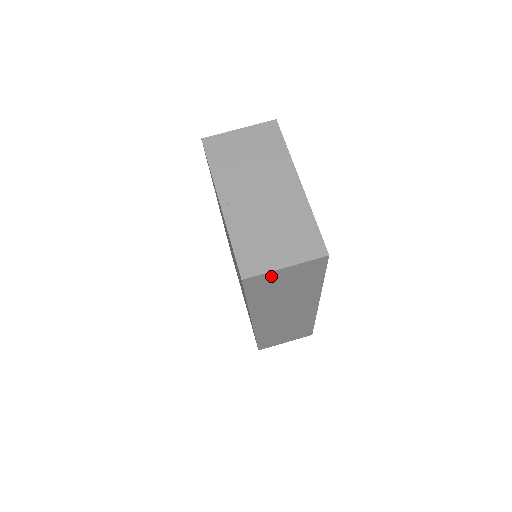
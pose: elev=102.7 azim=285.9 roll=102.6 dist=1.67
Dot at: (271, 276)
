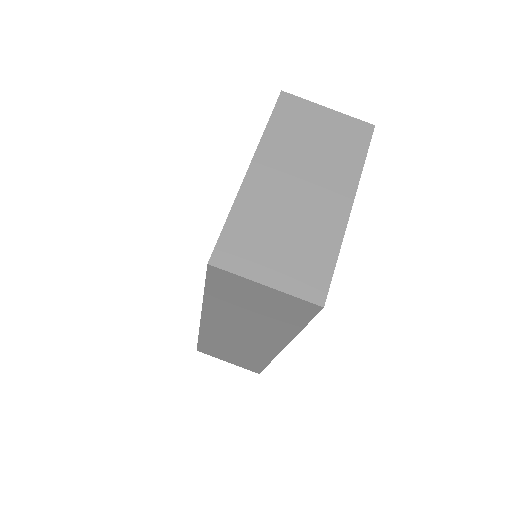
Dot at: (244, 283)
